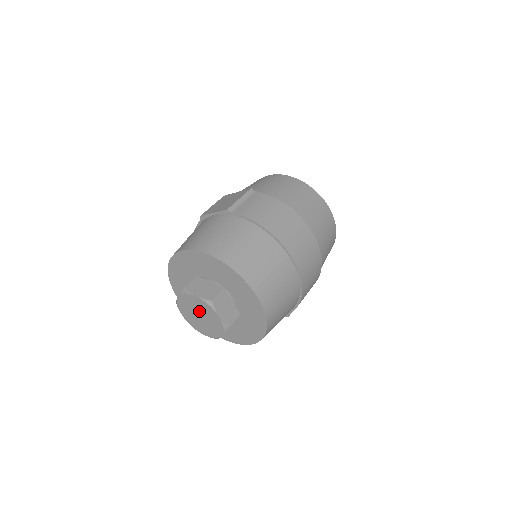
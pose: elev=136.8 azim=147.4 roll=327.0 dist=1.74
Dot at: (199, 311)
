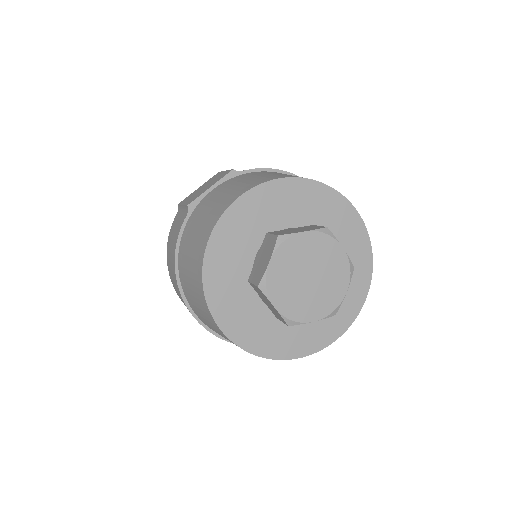
Dot at: (309, 265)
